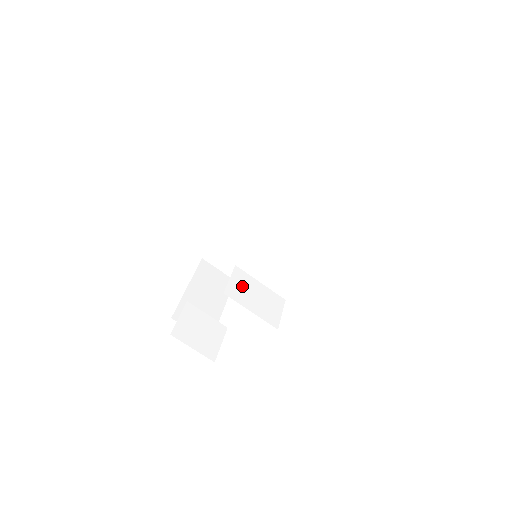
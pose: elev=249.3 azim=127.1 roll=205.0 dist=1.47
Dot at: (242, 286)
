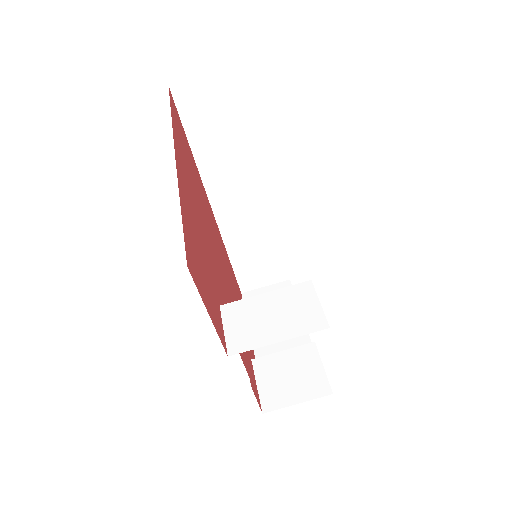
Dot at: (245, 322)
